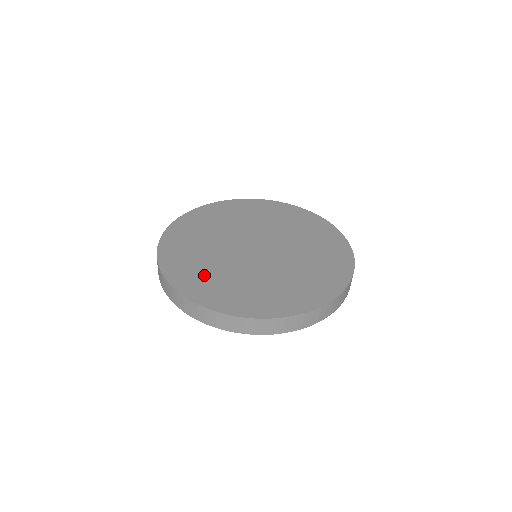
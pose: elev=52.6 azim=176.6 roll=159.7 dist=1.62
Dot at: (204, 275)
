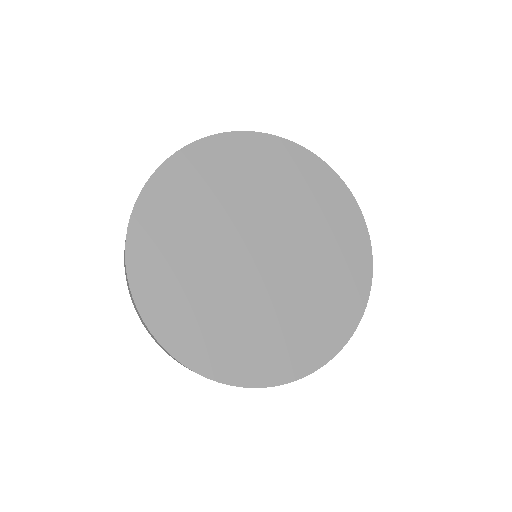
Dot at: (171, 257)
